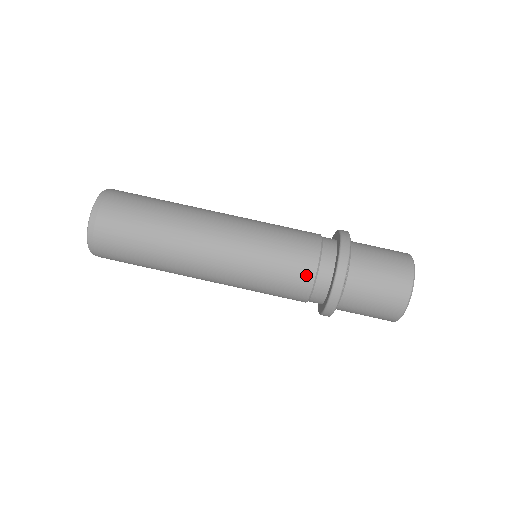
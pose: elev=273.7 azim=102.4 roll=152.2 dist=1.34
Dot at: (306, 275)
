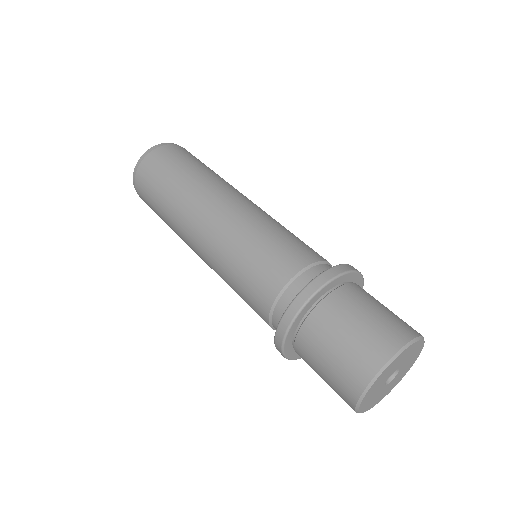
Dot at: (267, 293)
